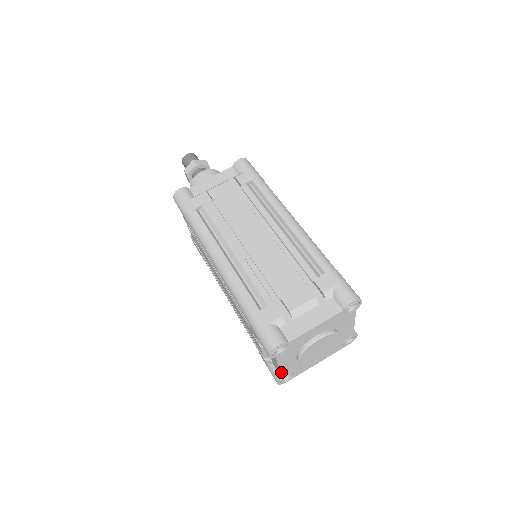
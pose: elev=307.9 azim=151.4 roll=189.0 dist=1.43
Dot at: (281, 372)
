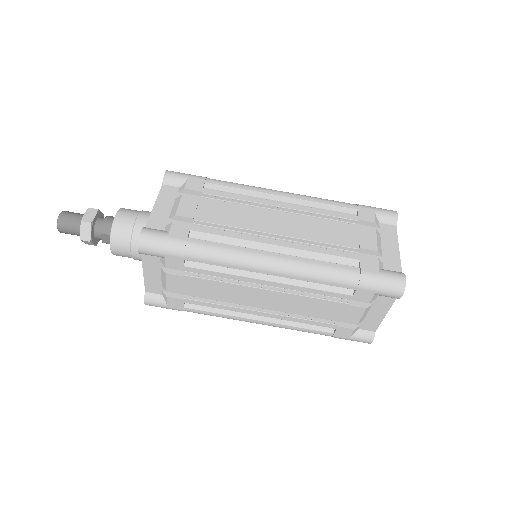
Dot at: occluded
